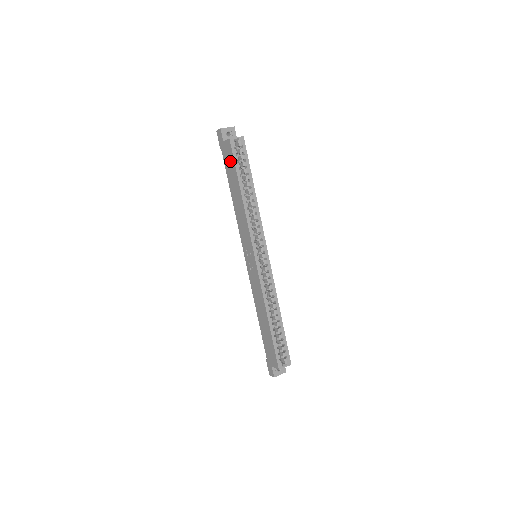
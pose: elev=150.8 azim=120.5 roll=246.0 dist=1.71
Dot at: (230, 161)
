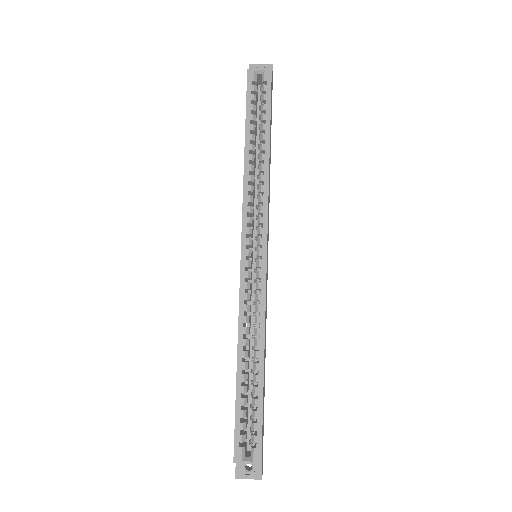
Dot at: occluded
